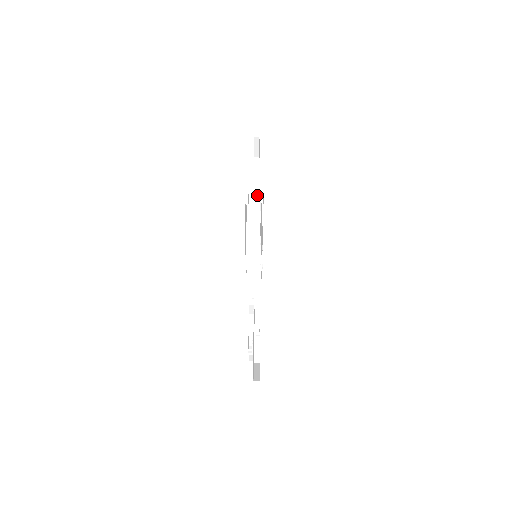
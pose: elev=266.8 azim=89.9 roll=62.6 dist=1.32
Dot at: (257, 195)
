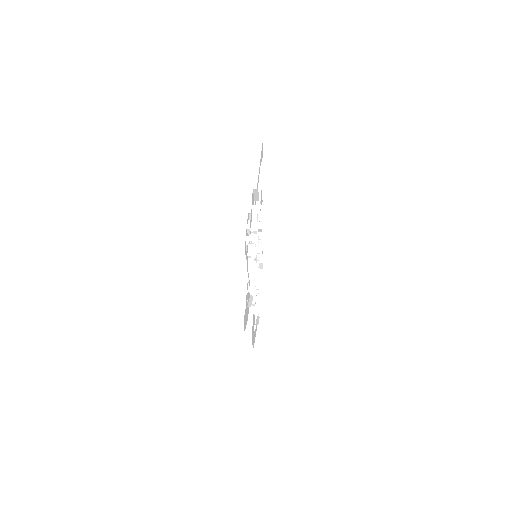
Dot at: occluded
